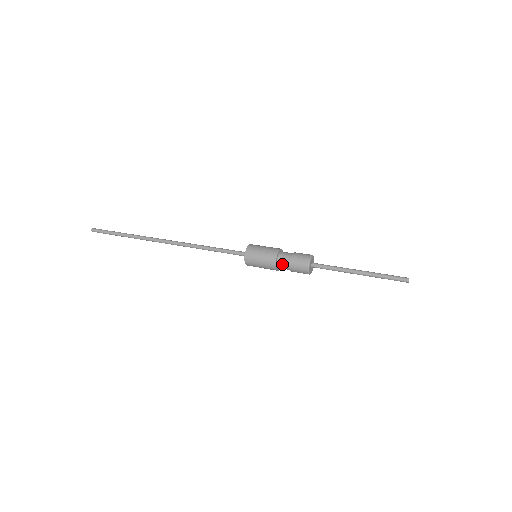
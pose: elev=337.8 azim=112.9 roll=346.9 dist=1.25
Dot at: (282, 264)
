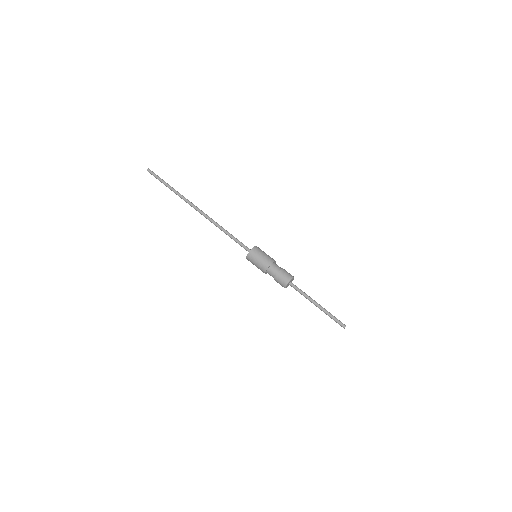
Dot at: (270, 272)
